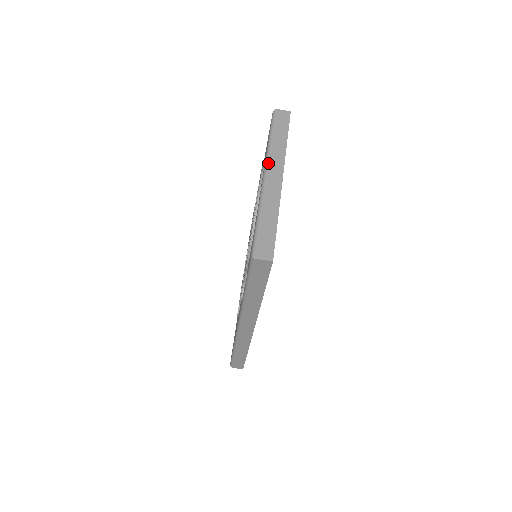
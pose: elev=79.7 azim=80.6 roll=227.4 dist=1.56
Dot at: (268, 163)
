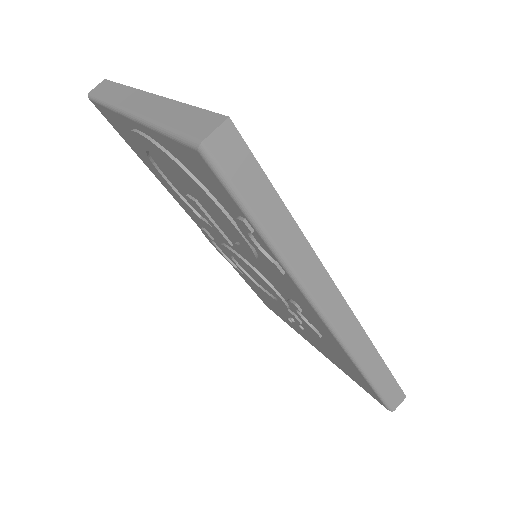
Dot at: (121, 107)
